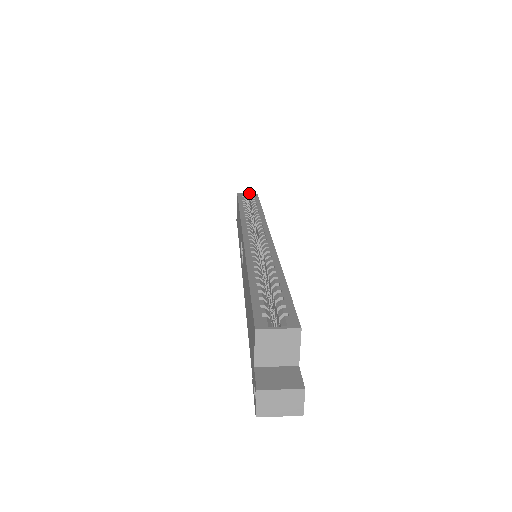
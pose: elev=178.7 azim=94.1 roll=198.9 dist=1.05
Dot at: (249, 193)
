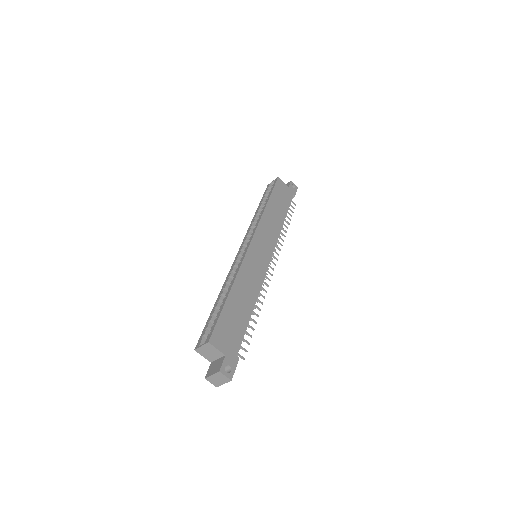
Dot at: (274, 180)
